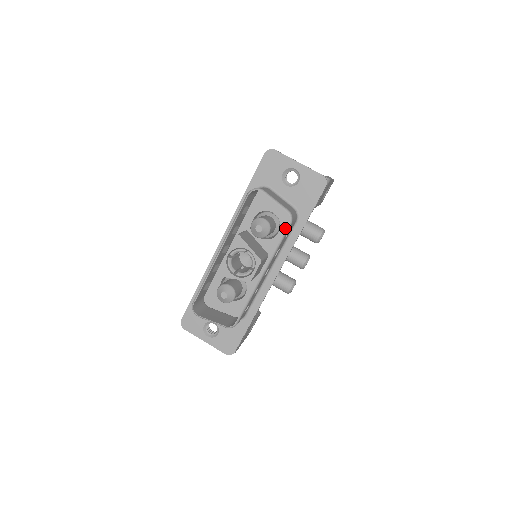
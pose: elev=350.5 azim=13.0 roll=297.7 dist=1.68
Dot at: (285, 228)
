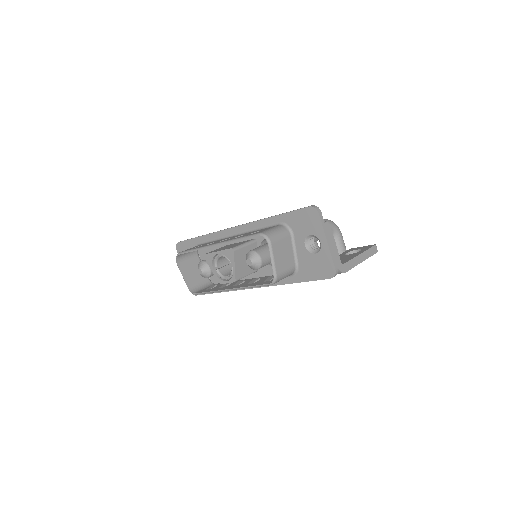
Dot at: occluded
